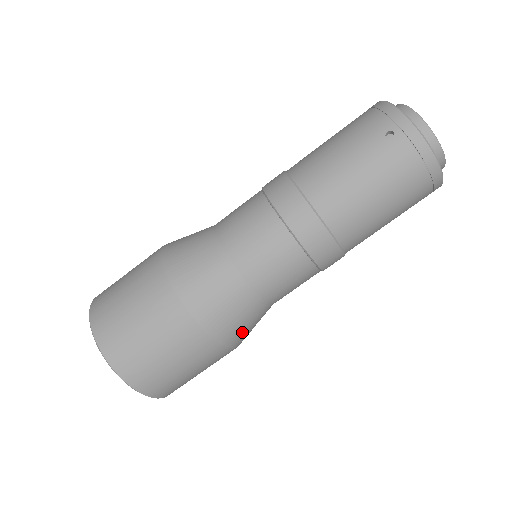
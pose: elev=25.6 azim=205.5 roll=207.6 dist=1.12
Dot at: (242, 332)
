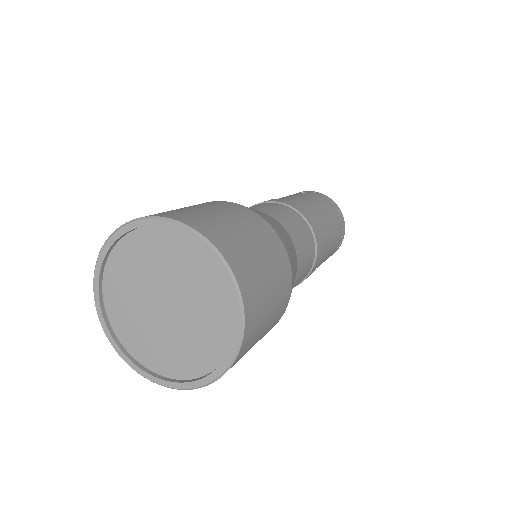
Dot at: (292, 259)
